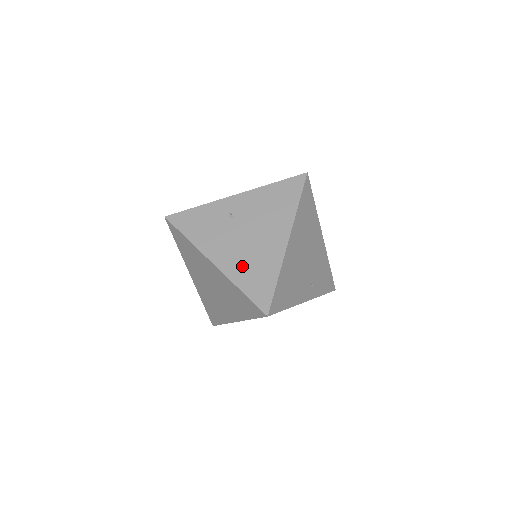
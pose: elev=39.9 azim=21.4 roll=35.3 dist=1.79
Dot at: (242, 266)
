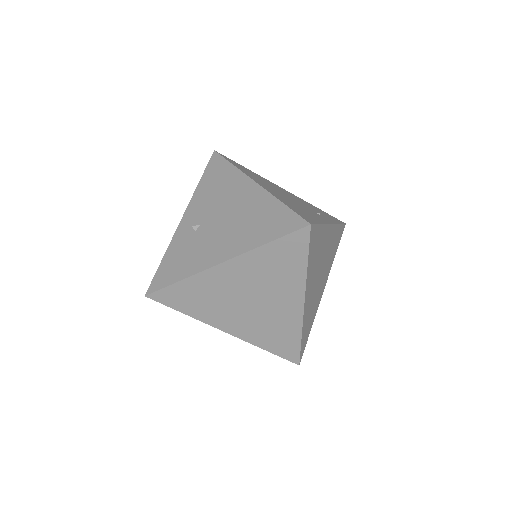
Dot at: (246, 234)
